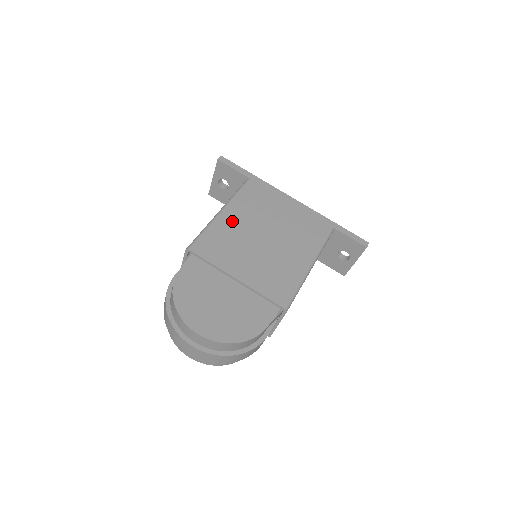
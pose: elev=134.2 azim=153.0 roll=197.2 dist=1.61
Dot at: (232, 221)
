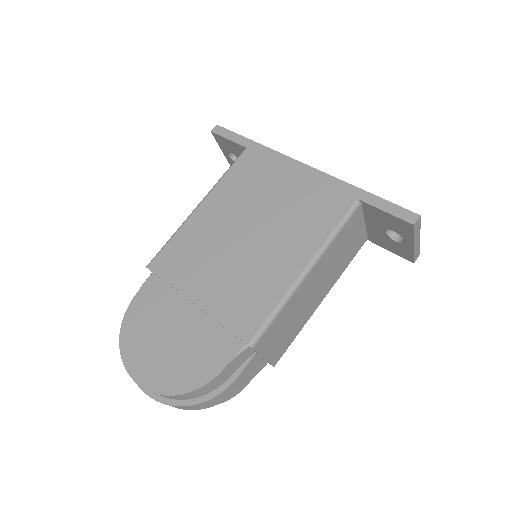
Dot at: (207, 218)
